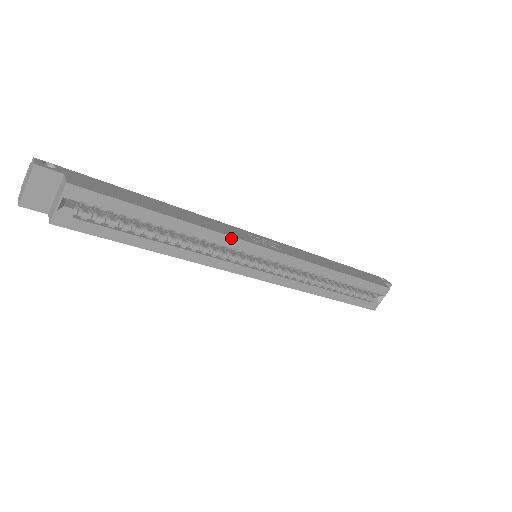
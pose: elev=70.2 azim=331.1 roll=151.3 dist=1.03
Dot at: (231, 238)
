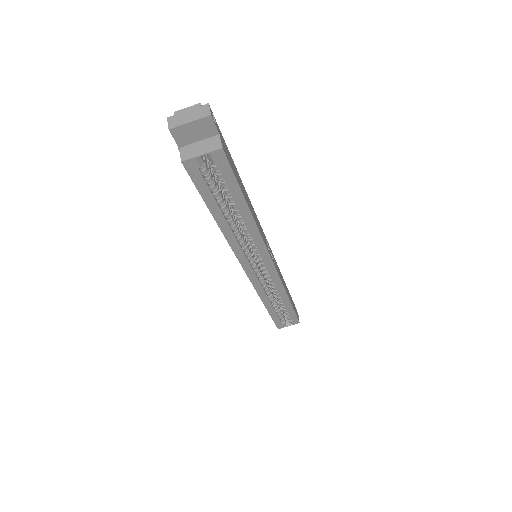
Dot at: (263, 243)
